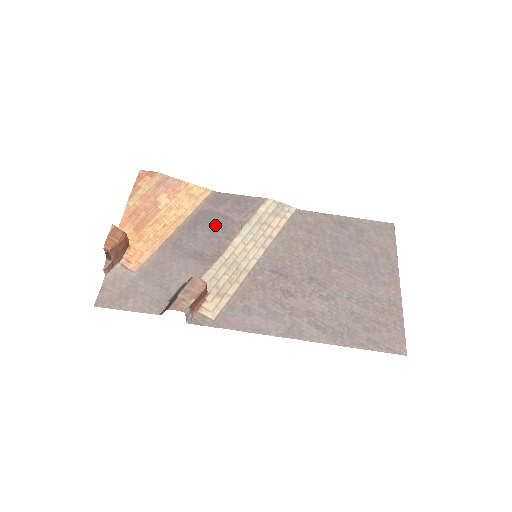
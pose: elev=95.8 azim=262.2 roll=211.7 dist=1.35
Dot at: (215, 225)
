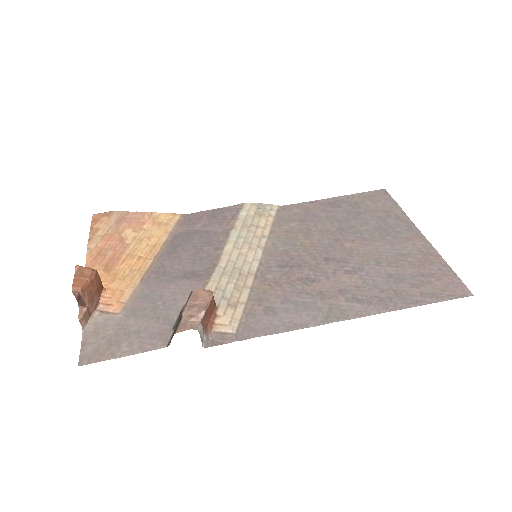
Dot at: (197, 242)
